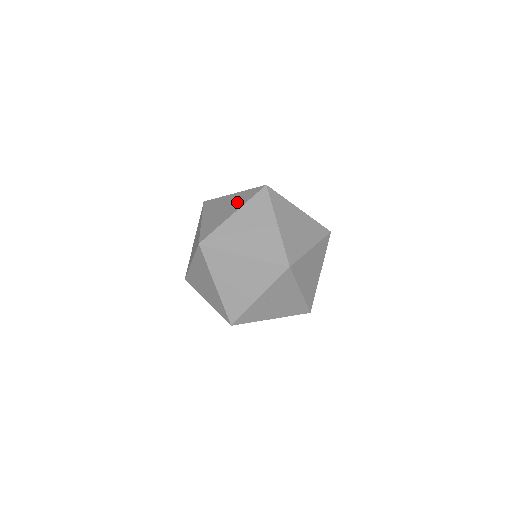
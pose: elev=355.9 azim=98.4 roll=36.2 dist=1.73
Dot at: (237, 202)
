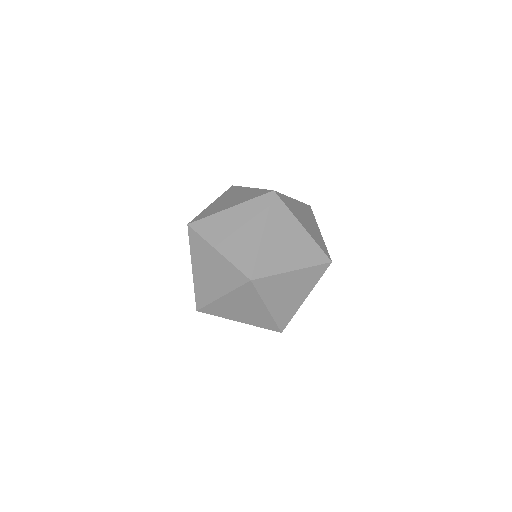
Dot at: occluded
